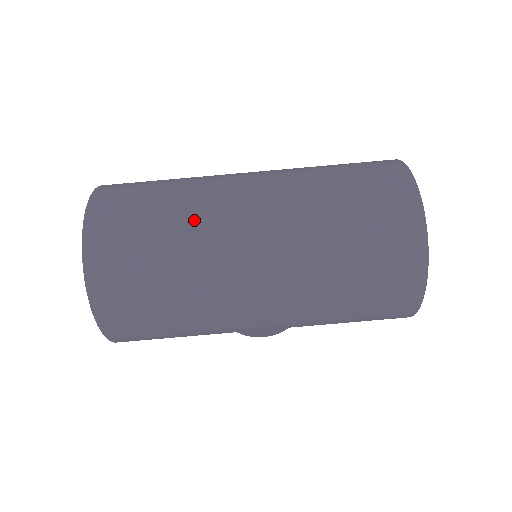
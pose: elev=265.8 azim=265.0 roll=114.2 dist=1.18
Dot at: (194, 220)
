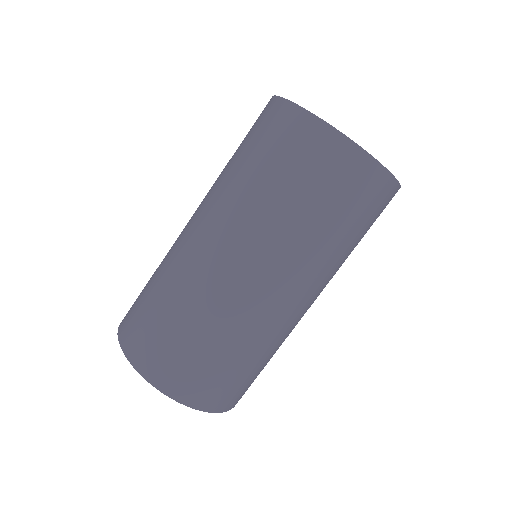
Dot at: (208, 308)
